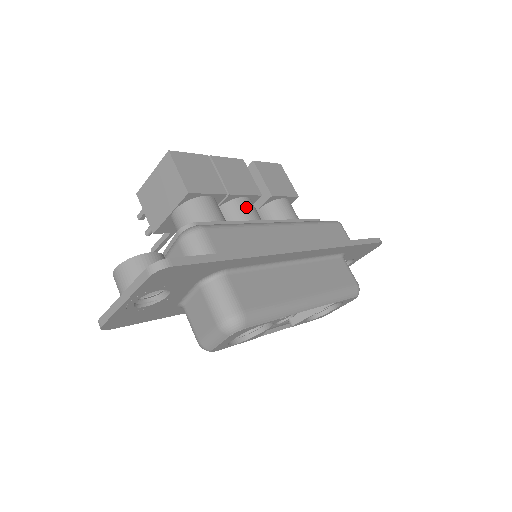
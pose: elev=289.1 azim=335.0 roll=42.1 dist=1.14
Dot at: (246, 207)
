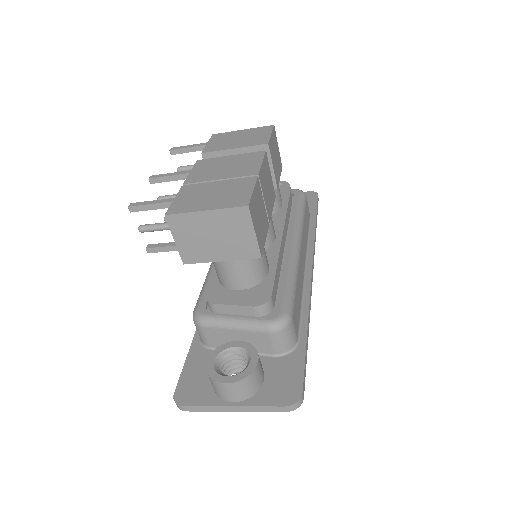
Dot at: (271, 224)
